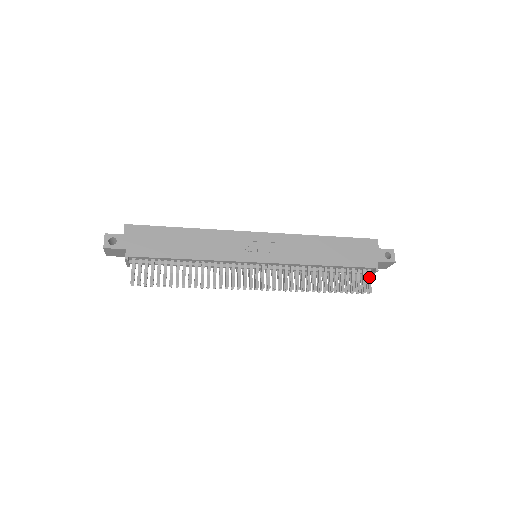
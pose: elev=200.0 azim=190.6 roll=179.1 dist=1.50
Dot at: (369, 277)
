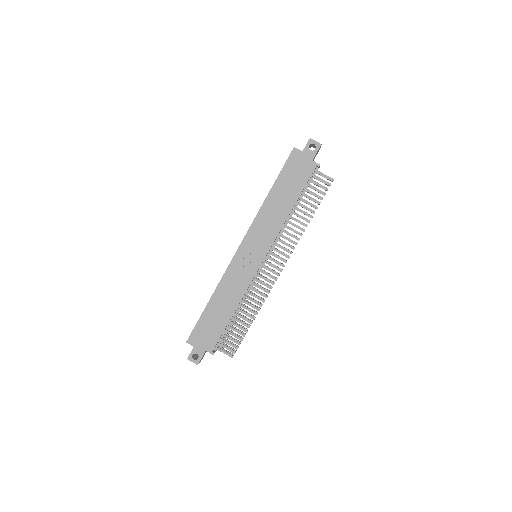
Dot at: (320, 174)
